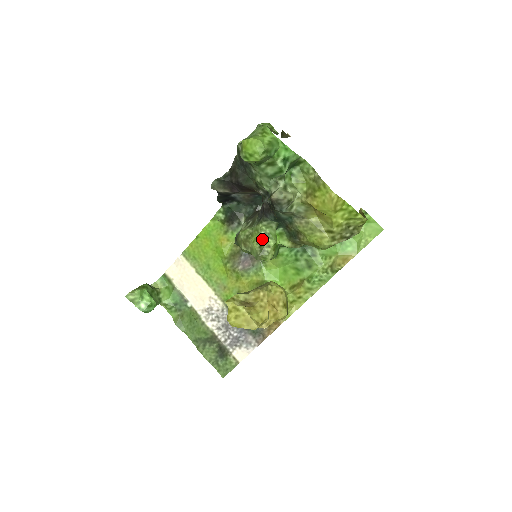
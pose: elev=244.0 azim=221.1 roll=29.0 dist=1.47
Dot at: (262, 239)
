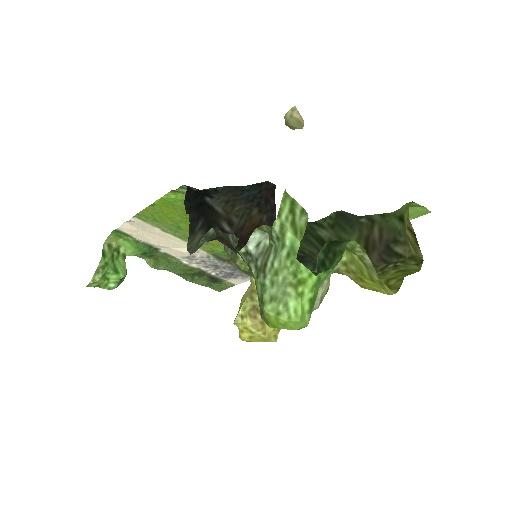
Dot at: occluded
